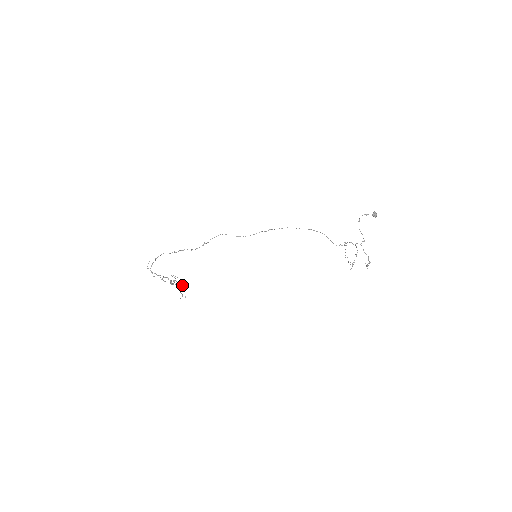
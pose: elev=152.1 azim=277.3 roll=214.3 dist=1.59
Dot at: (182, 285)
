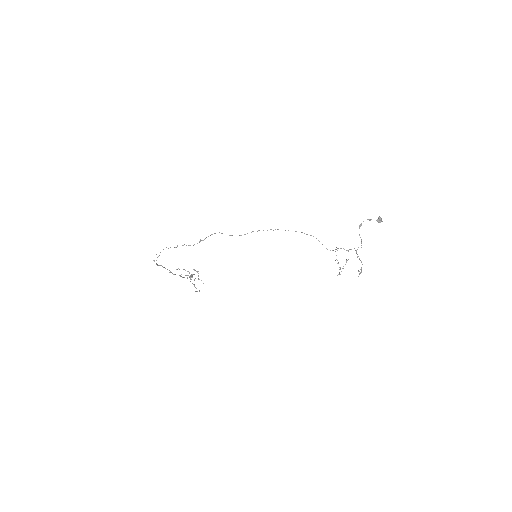
Dot at: (194, 279)
